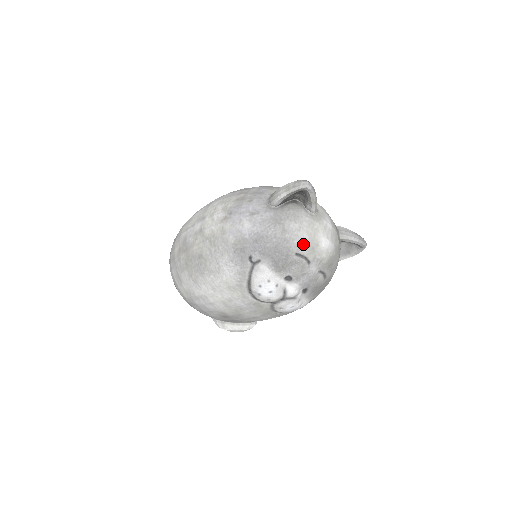
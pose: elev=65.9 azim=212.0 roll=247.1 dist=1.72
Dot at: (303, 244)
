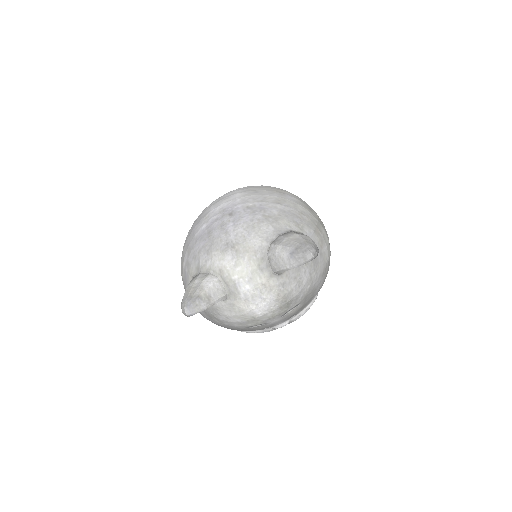
Dot at: (242, 324)
